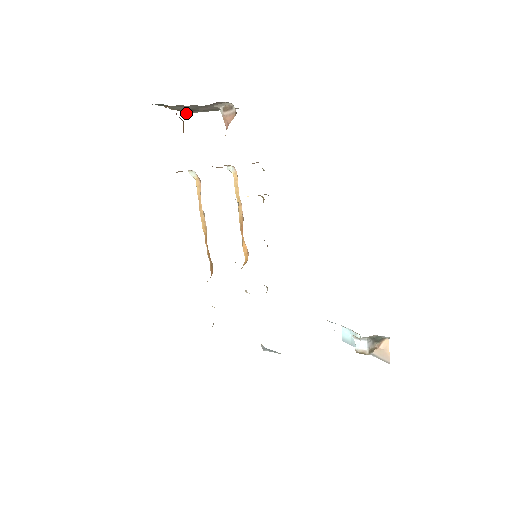
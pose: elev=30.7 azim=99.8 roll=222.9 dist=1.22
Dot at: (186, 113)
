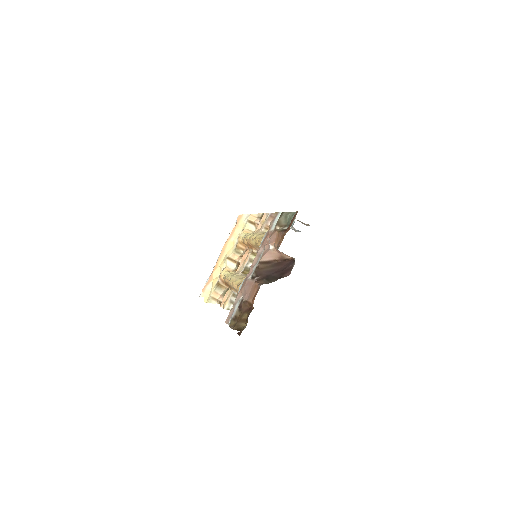
Dot at: occluded
